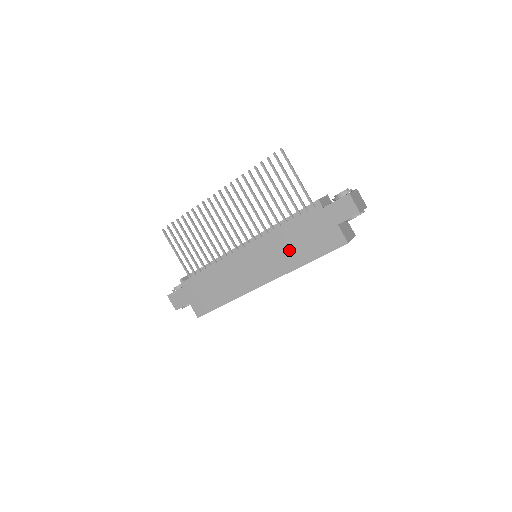
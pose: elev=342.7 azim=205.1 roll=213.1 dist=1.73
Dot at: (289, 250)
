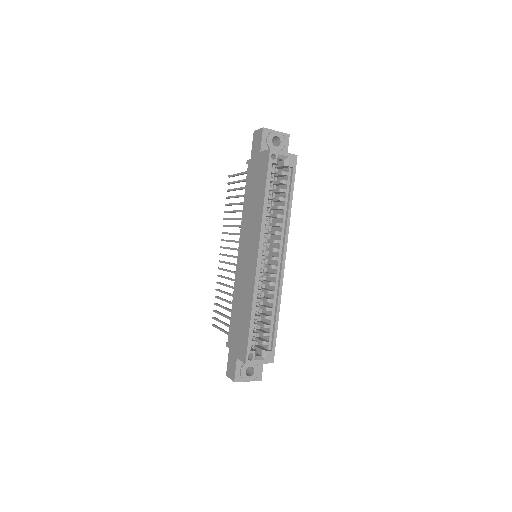
Dot at: (253, 210)
